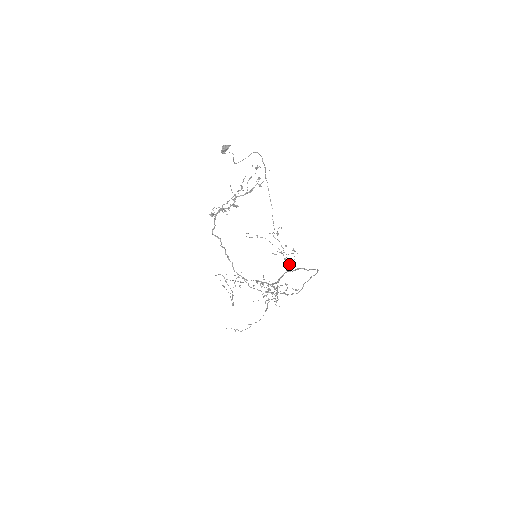
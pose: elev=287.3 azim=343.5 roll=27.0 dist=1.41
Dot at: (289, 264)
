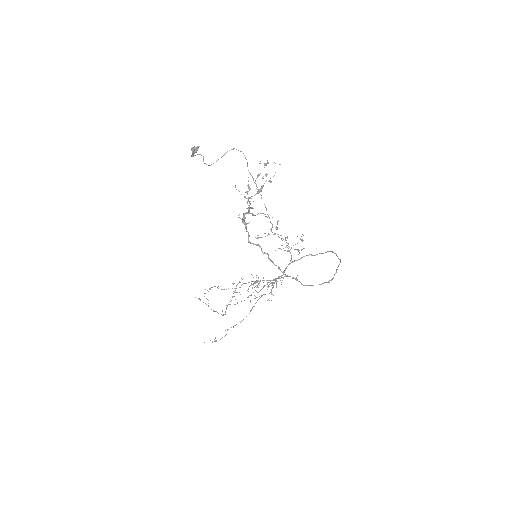
Dot at: (298, 254)
